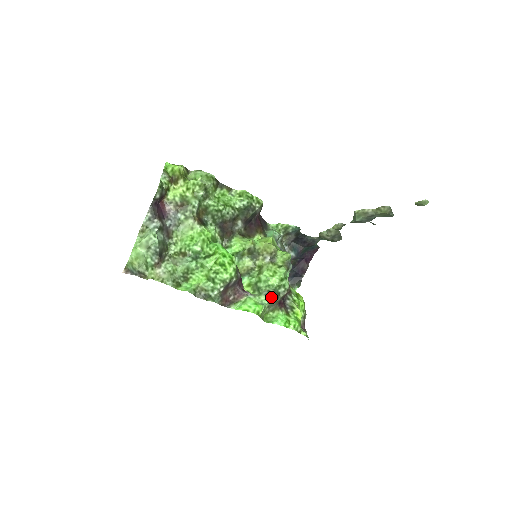
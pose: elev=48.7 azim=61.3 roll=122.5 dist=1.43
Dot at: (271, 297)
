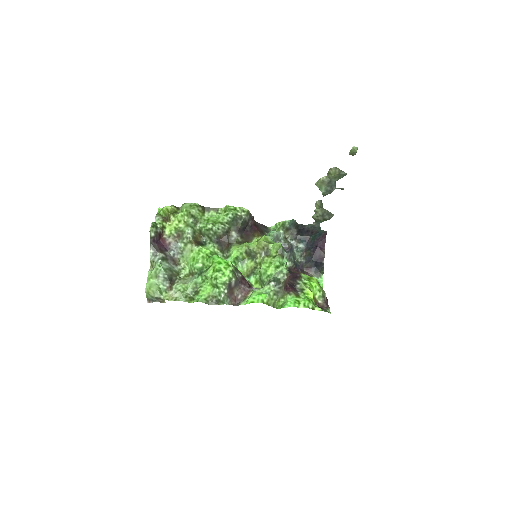
Dot at: (272, 285)
